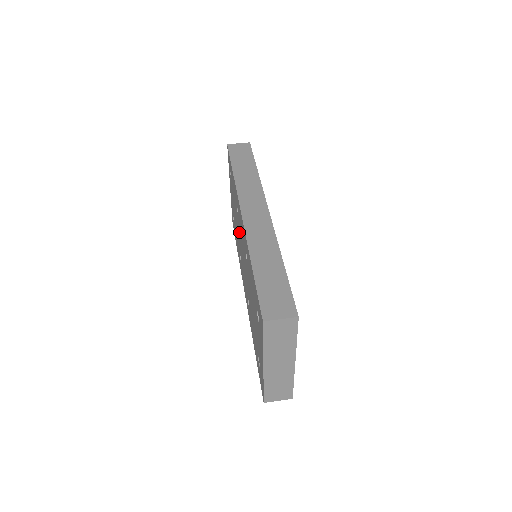
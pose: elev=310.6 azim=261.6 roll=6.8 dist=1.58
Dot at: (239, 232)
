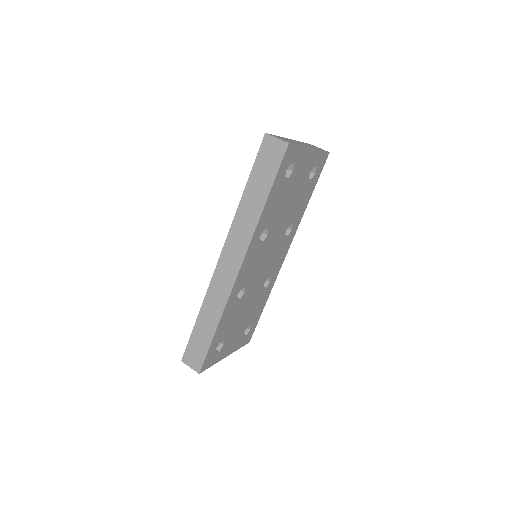
Dot at: occluded
